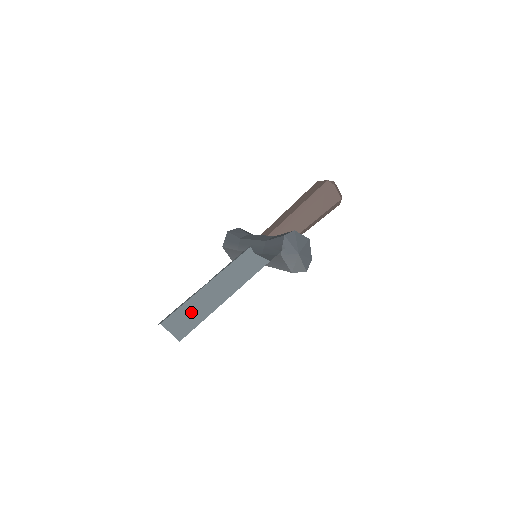
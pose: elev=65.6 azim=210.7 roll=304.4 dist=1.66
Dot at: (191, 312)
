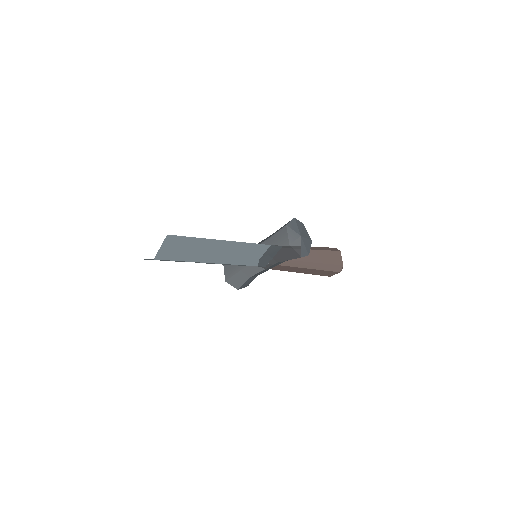
Dot at: occluded
